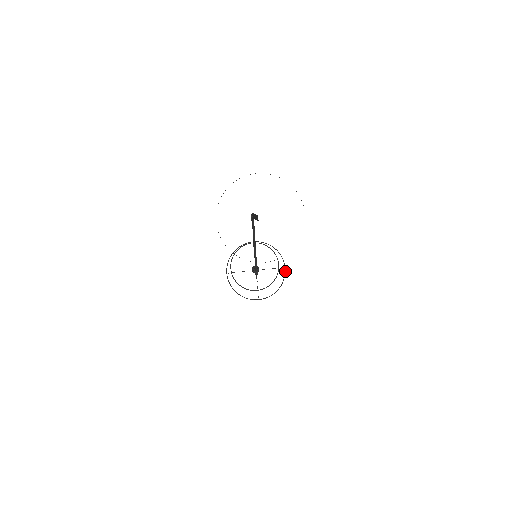
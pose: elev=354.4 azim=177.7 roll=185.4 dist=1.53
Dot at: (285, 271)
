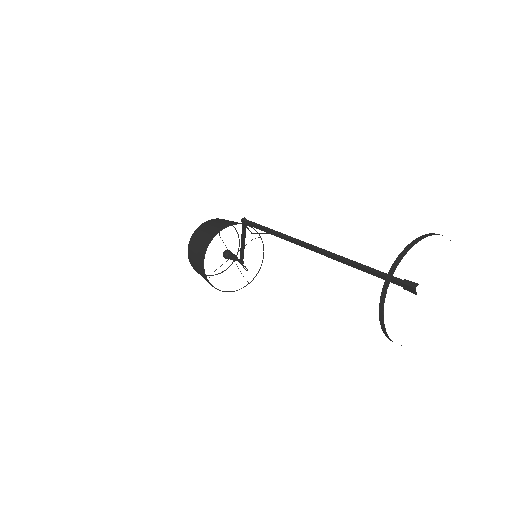
Dot at: occluded
